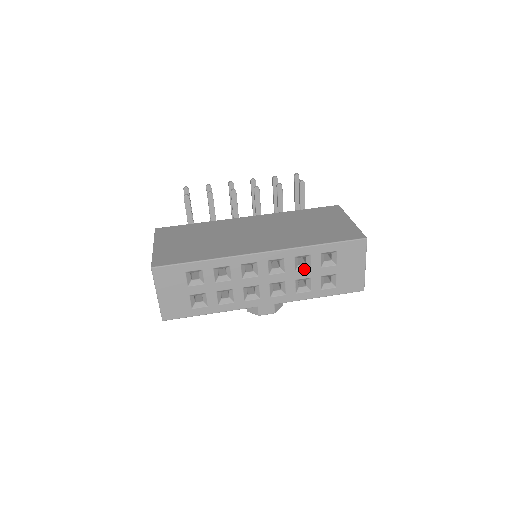
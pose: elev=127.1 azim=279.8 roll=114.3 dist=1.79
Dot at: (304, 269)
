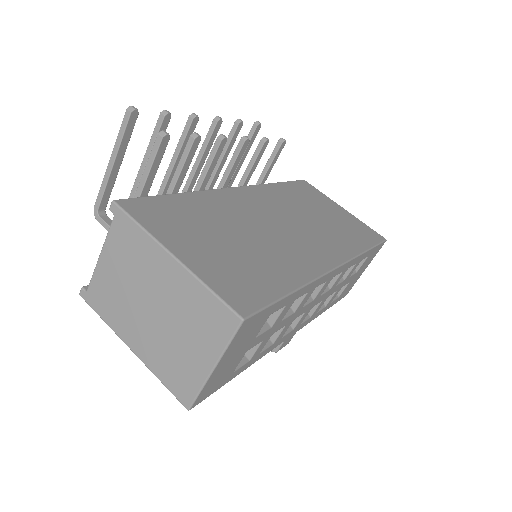
Dot at: (341, 282)
